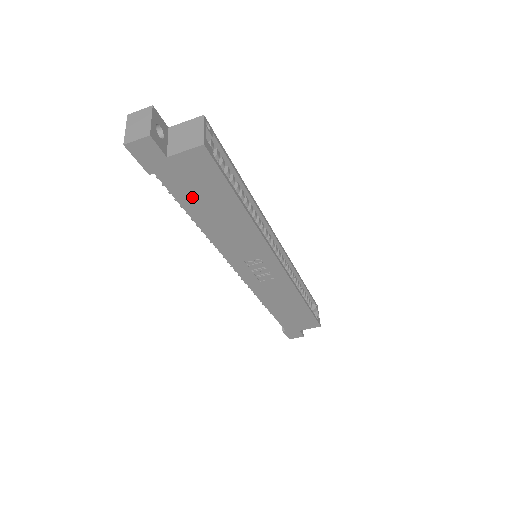
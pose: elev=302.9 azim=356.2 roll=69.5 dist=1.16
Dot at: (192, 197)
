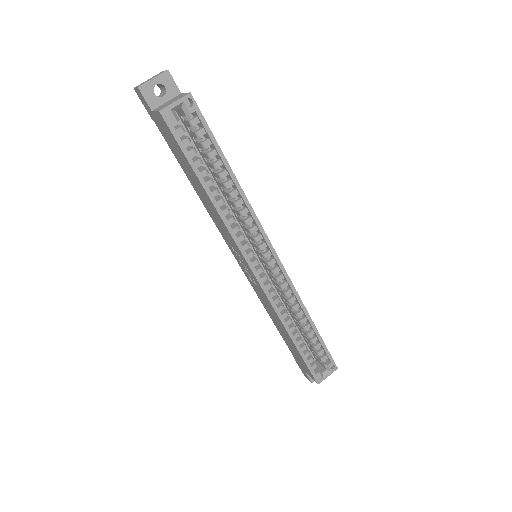
Dot at: (178, 157)
